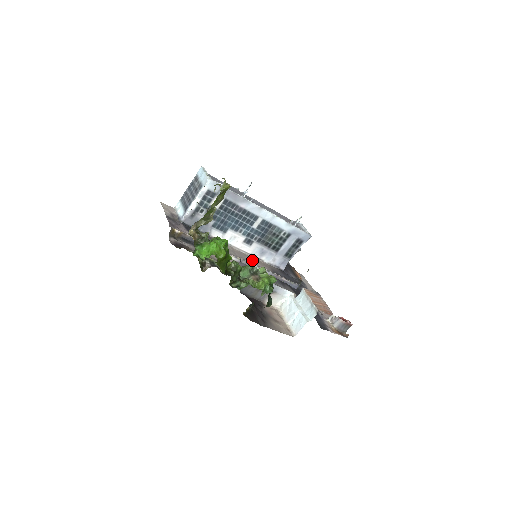
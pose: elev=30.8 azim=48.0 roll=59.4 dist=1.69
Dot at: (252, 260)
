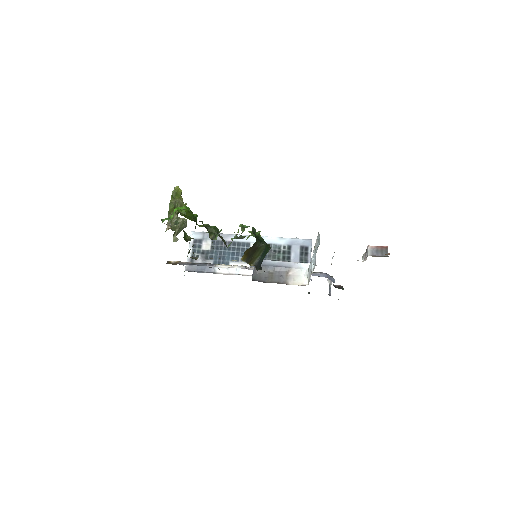
Dot at: occluded
